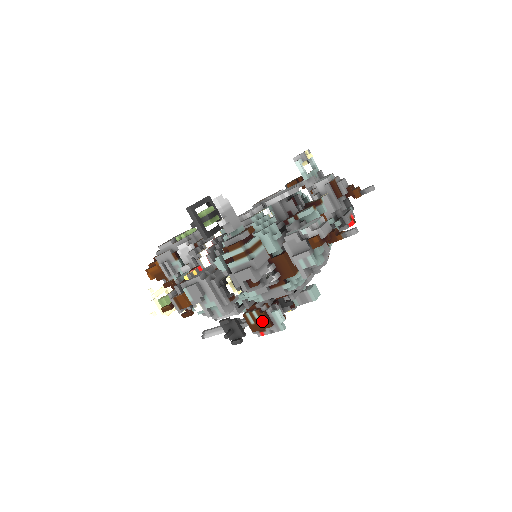
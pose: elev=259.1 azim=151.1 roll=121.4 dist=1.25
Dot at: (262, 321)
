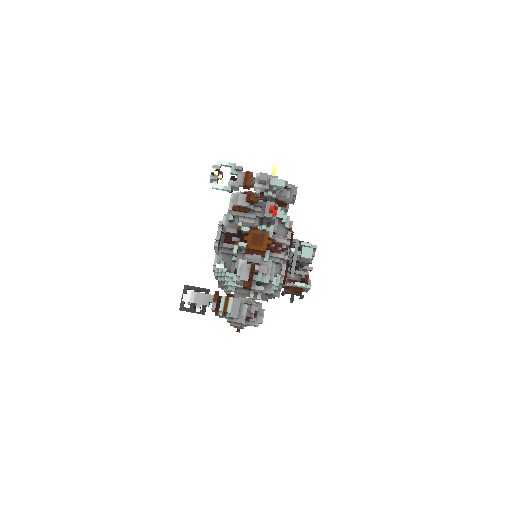
Dot at: (295, 291)
